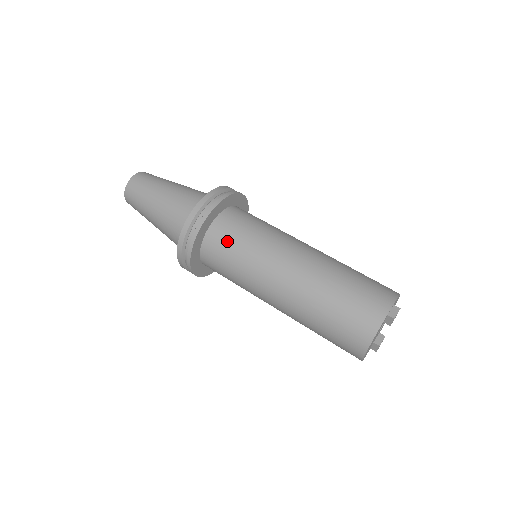
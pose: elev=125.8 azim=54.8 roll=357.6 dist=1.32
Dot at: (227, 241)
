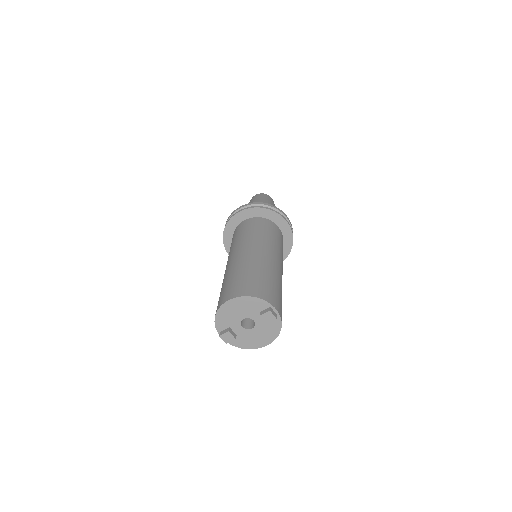
Dot at: (267, 227)
